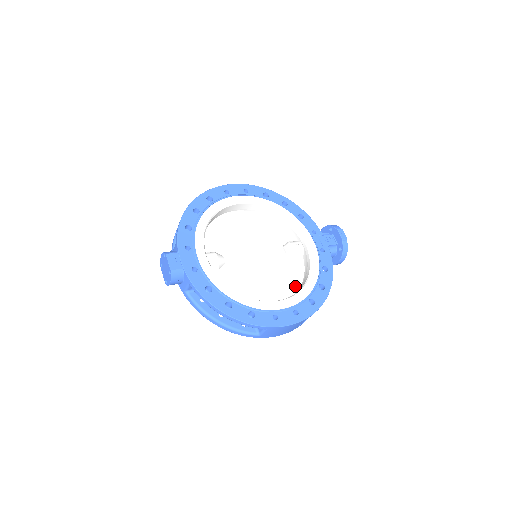
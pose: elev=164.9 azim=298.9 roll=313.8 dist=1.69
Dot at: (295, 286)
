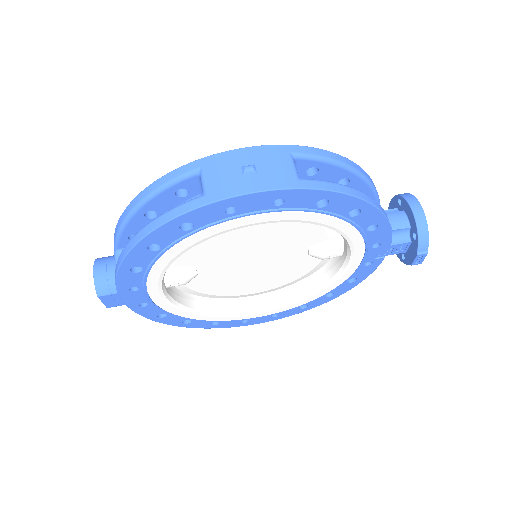
Dot at: (298, 280)
